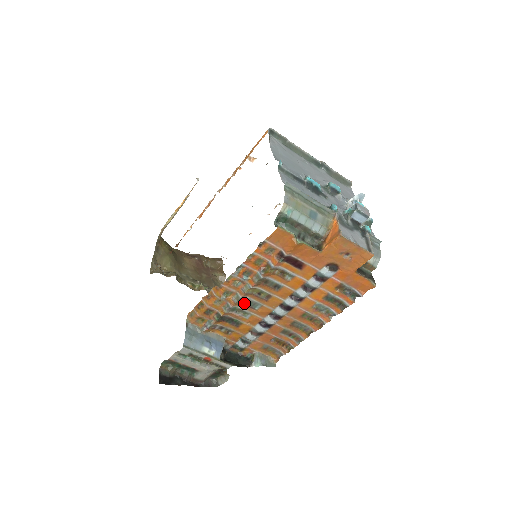
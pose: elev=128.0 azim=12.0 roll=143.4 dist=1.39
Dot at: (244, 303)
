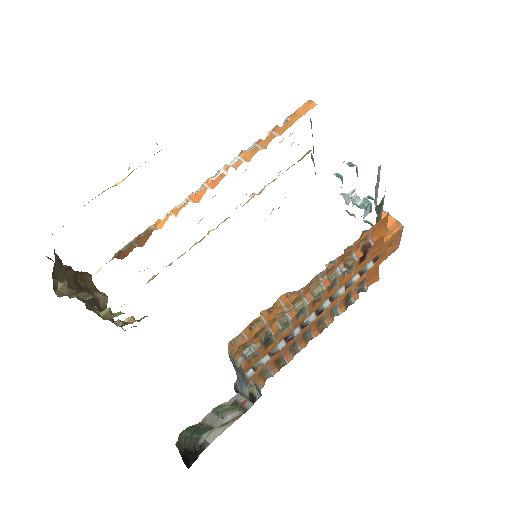
Dot at: occluded
